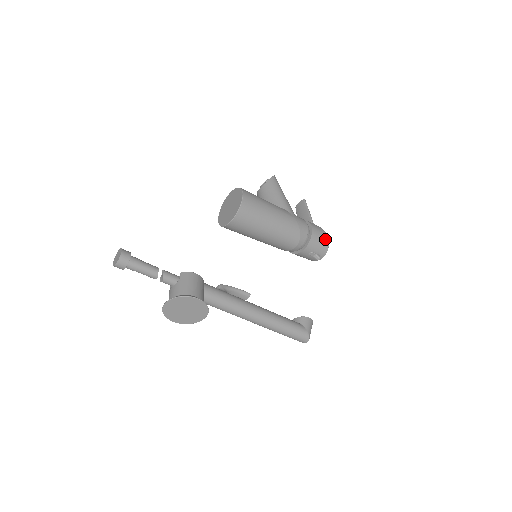
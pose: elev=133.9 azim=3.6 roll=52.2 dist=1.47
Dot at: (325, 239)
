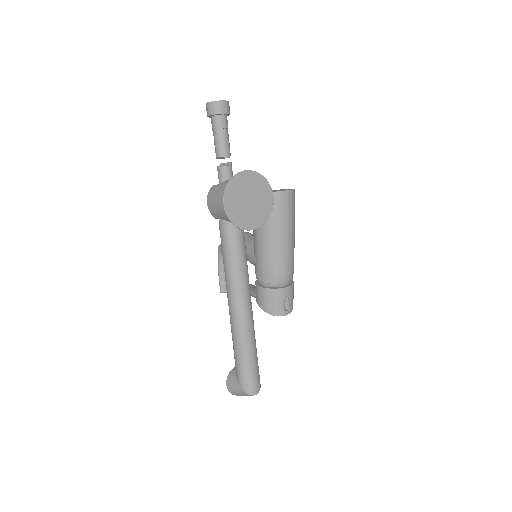
Dot at: occluded
